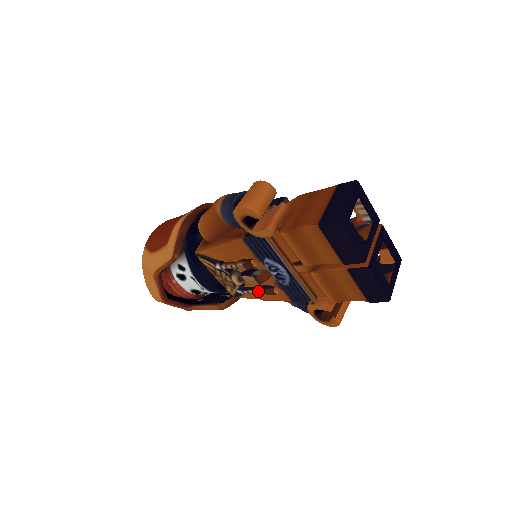
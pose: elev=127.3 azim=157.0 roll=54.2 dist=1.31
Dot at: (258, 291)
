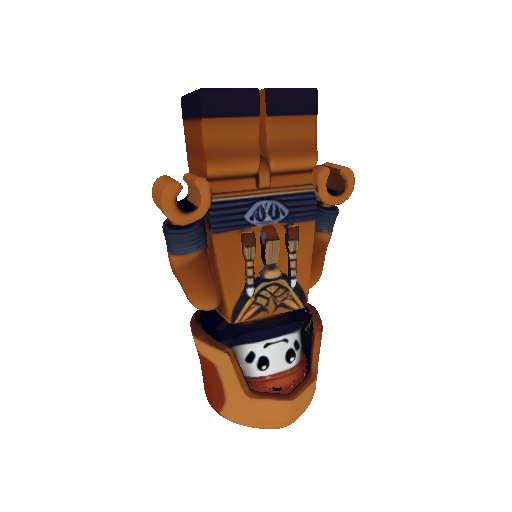
Dot at: (291, 252)
